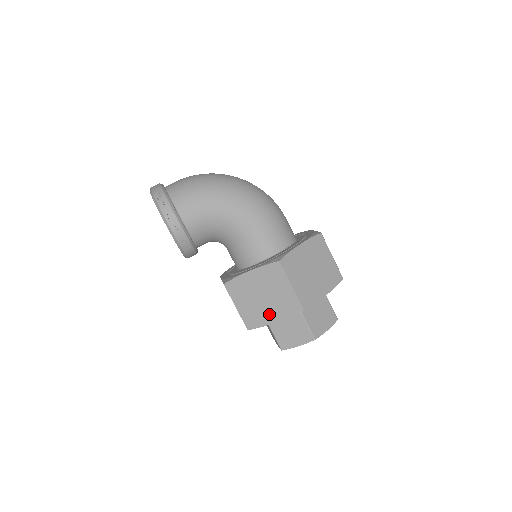
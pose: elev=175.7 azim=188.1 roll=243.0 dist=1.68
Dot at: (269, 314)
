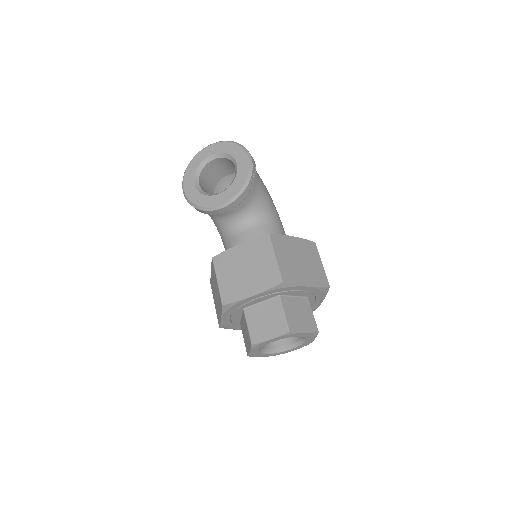
Dot at: (303, 277)
